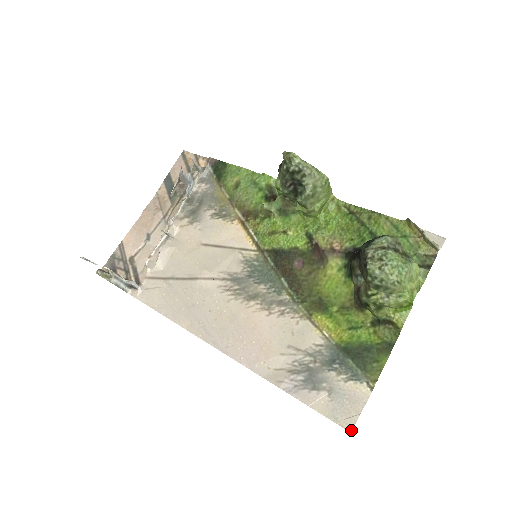
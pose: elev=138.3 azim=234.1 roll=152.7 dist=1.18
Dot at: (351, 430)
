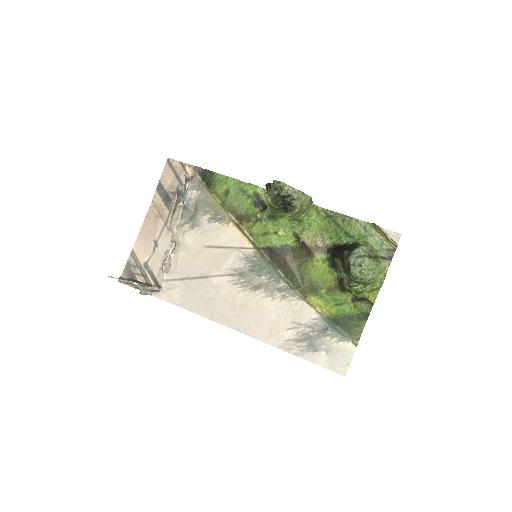
Dot at: (345, 375)
